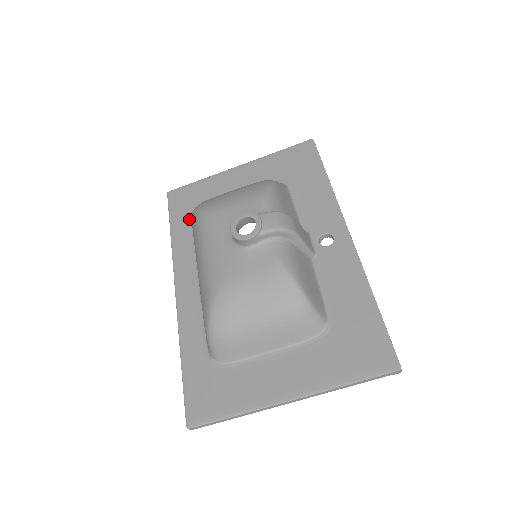
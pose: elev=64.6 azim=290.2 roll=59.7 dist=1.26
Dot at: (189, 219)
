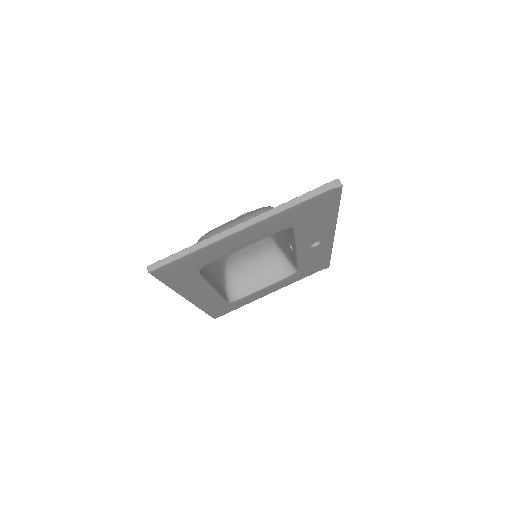
Dot at: occluded
